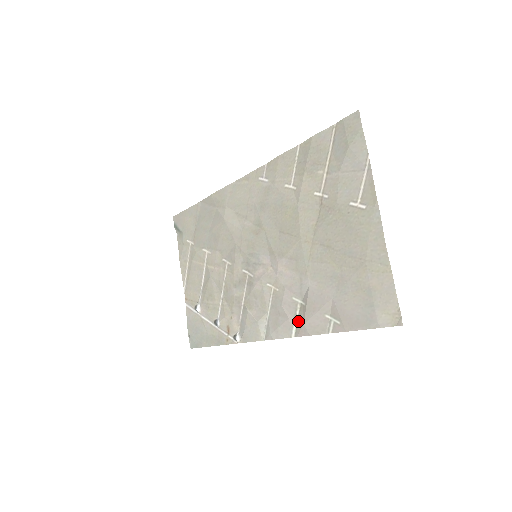
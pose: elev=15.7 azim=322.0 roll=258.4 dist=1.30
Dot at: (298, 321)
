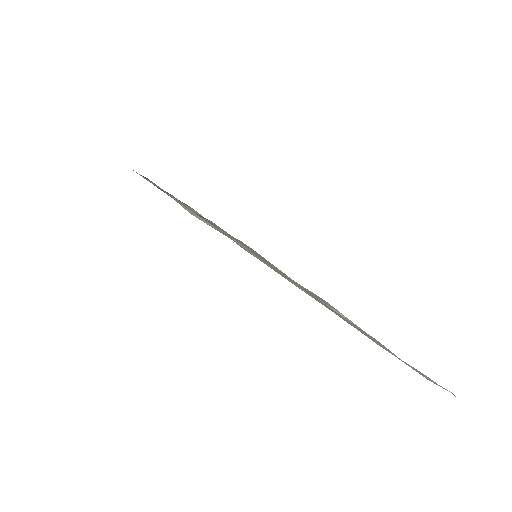
Dot at: occluded
